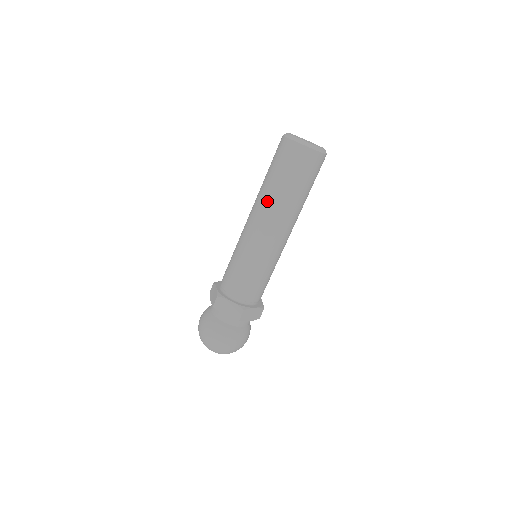
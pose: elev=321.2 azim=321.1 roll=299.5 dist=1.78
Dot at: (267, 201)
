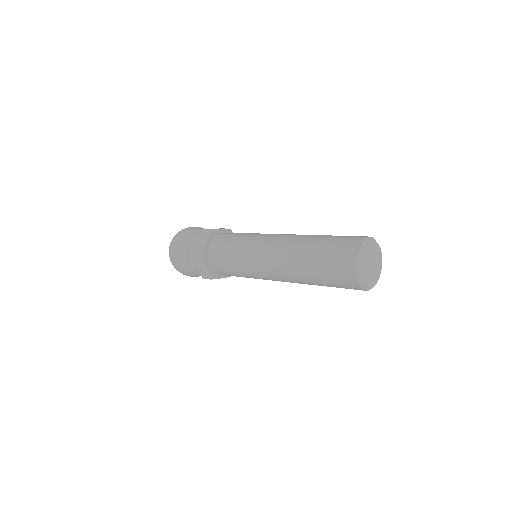
Dot at: (294, 266)
